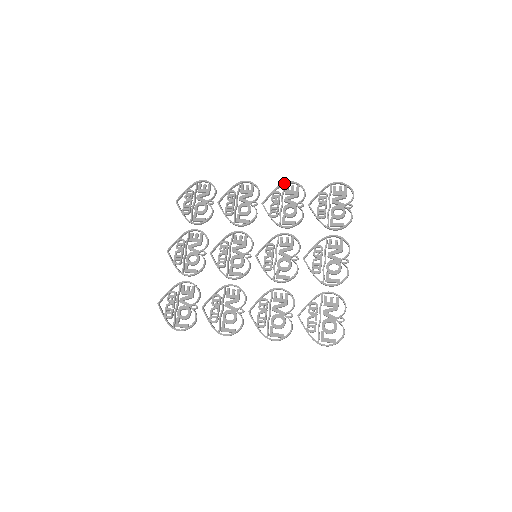
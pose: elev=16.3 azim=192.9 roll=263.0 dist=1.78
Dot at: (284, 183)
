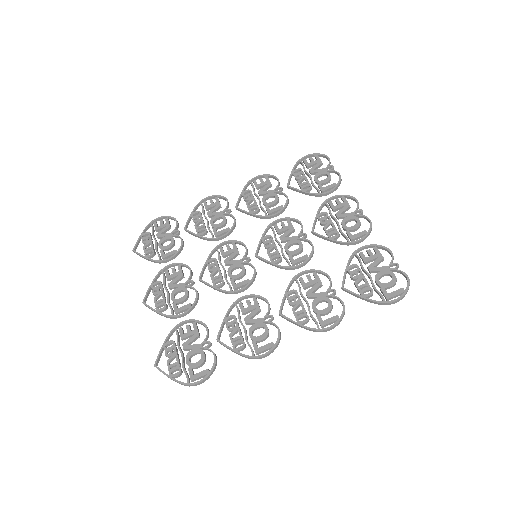
Dot at: (250, 181)
